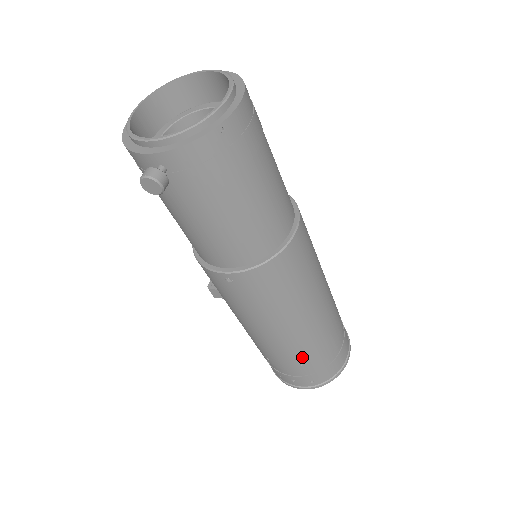
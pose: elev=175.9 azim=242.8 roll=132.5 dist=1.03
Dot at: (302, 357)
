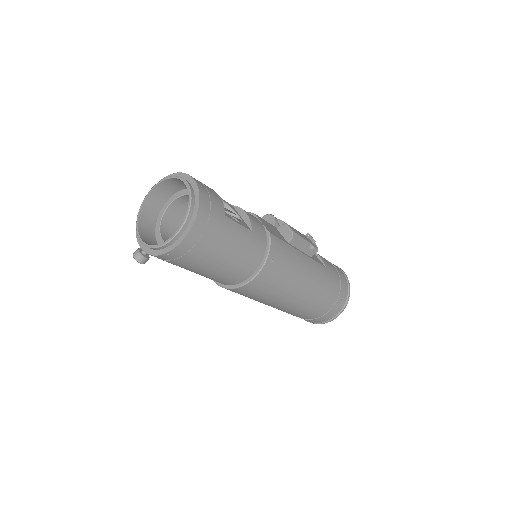
Dot at: occluded
